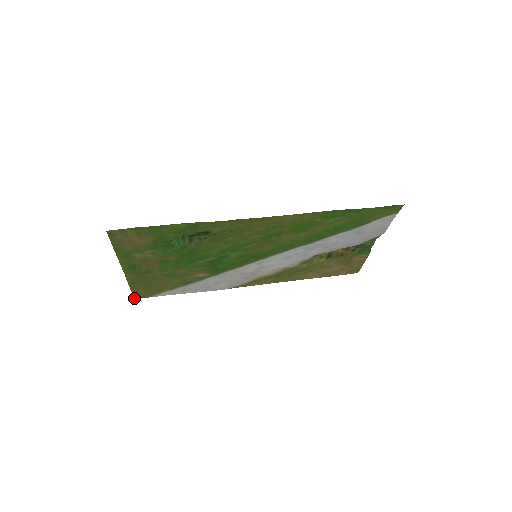
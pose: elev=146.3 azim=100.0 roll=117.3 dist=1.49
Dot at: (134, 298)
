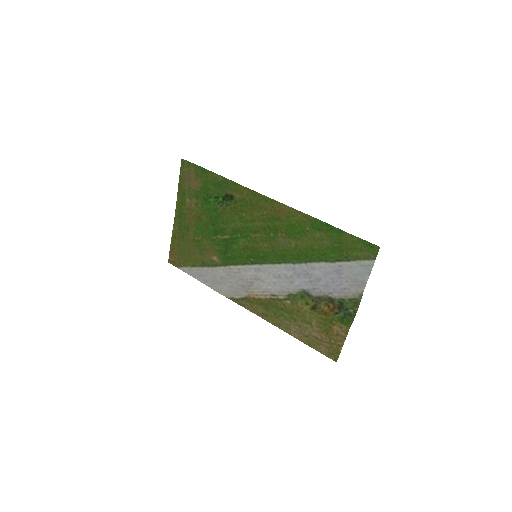
Dot at: (168, 261)
